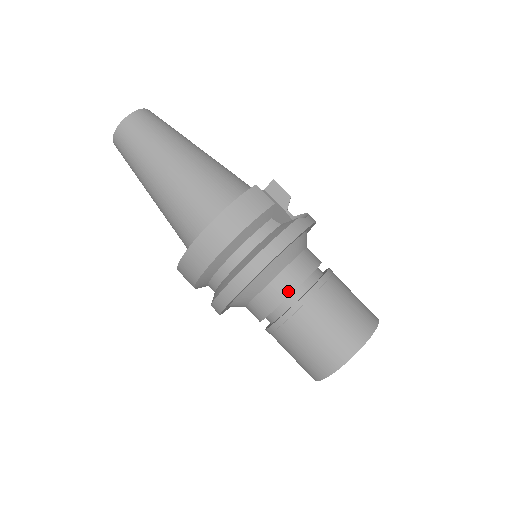
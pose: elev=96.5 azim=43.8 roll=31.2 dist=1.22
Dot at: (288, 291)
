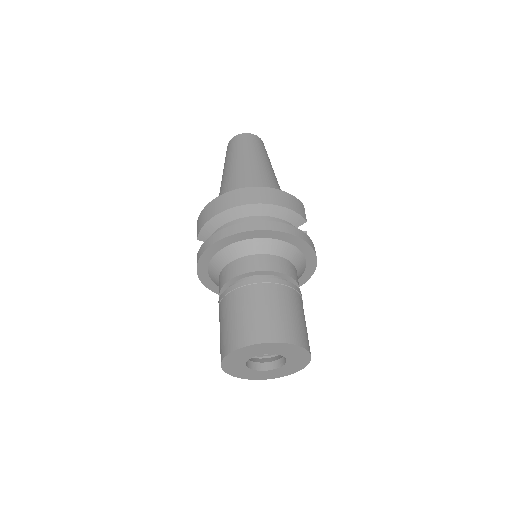
Dot at: (271, 268)
